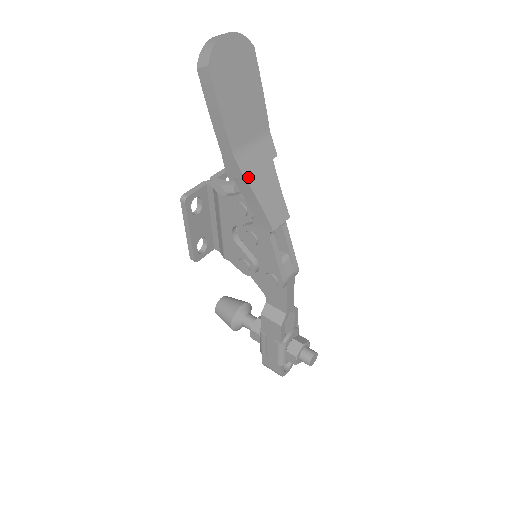
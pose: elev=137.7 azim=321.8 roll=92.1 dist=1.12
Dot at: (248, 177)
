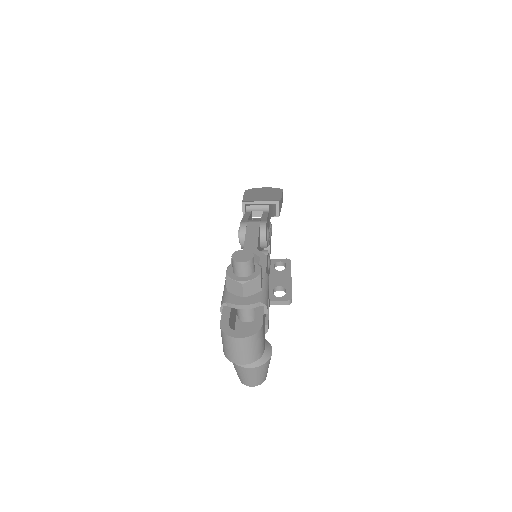
Dot at: occluded
